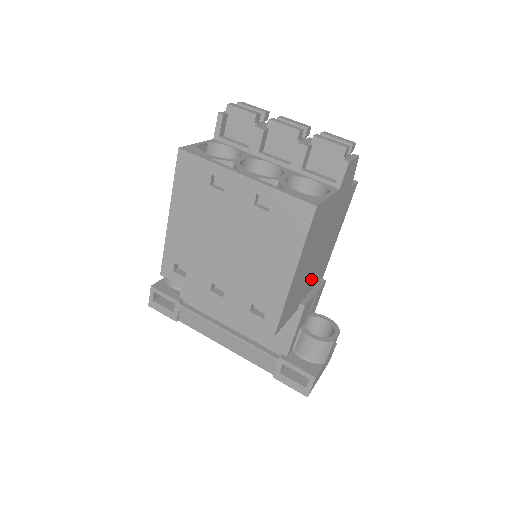
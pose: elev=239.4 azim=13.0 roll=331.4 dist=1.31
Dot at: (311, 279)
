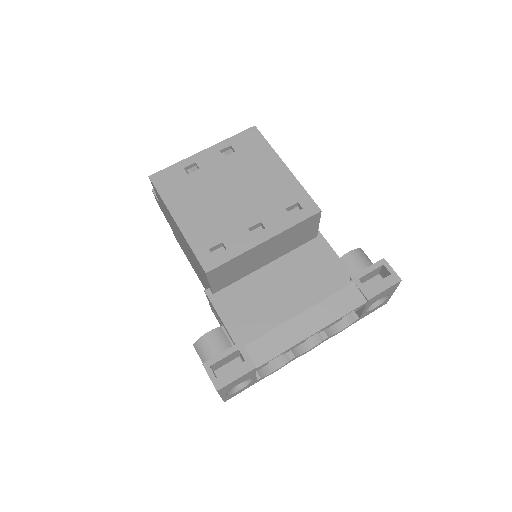
Dot at: occluded
